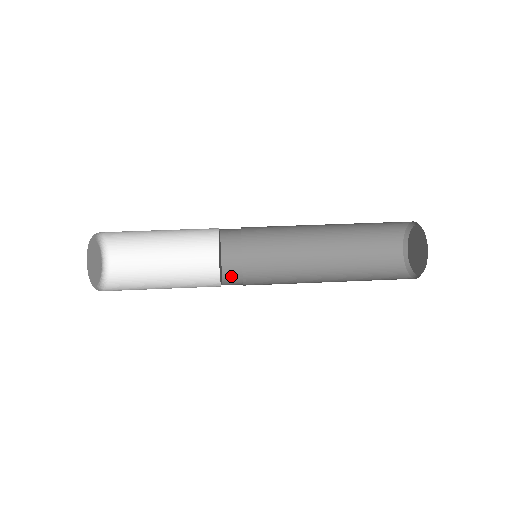
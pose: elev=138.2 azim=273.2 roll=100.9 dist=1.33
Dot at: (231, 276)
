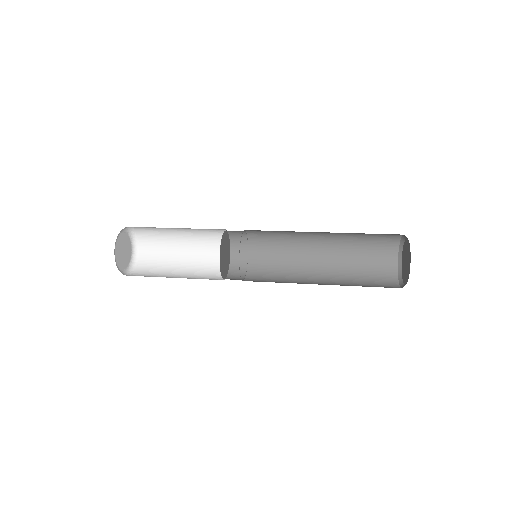
Dot at: (237, 267)
